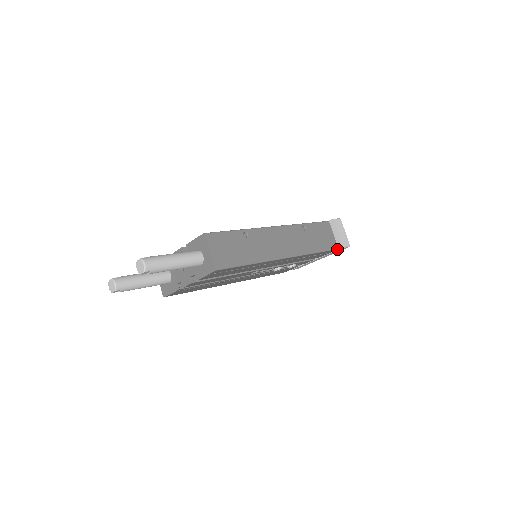
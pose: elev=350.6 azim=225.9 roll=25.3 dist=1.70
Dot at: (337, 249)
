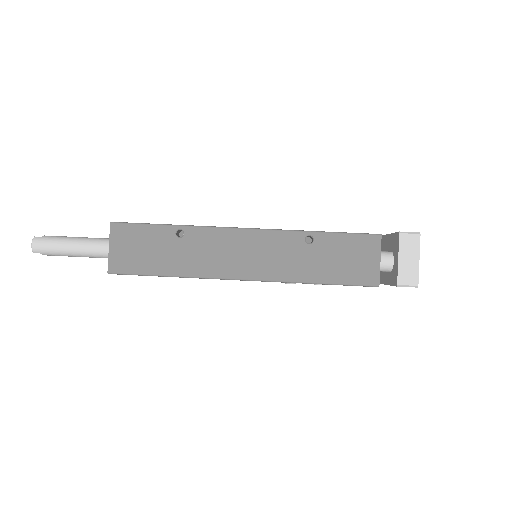
Dot at: (377, 286)
